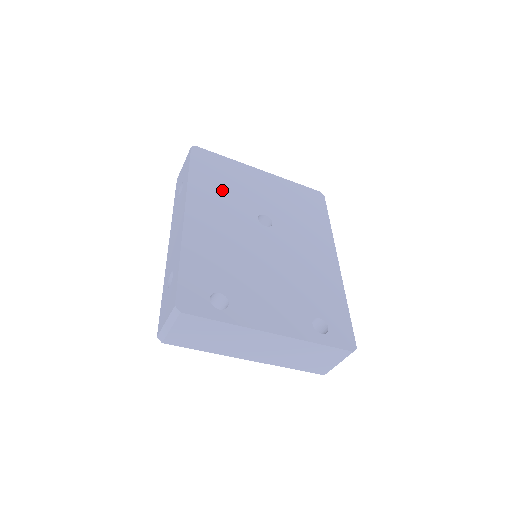
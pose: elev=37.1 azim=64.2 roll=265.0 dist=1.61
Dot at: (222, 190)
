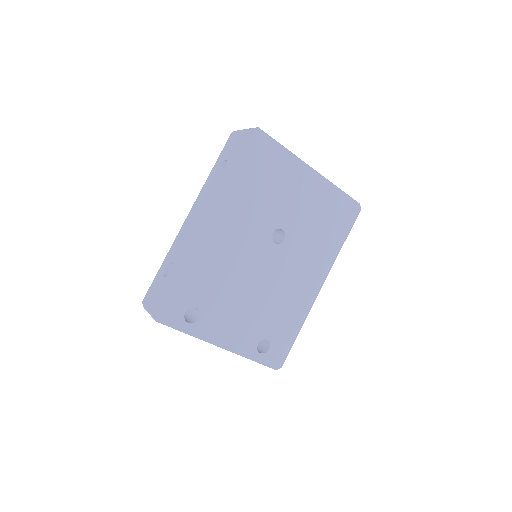
Dot at: (255, 194)
